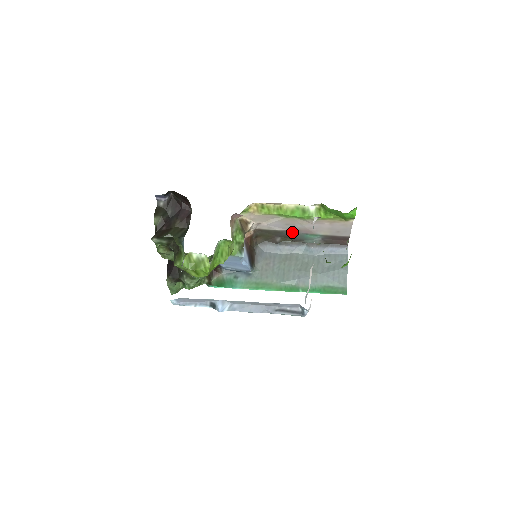
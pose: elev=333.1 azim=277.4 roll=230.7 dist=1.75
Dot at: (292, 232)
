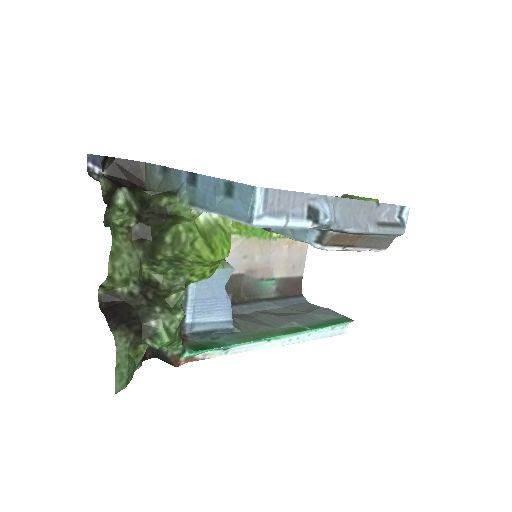
Dot at: (246, 278)
